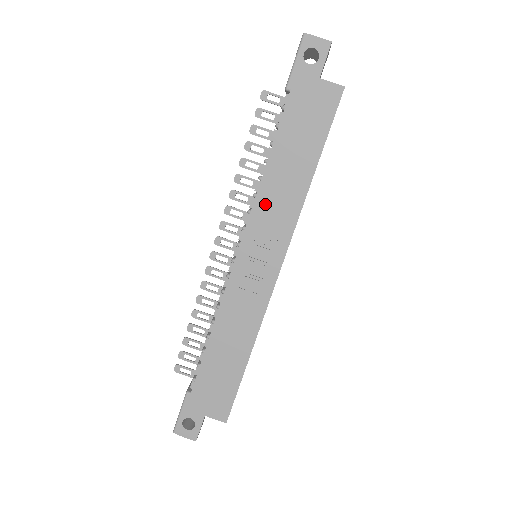
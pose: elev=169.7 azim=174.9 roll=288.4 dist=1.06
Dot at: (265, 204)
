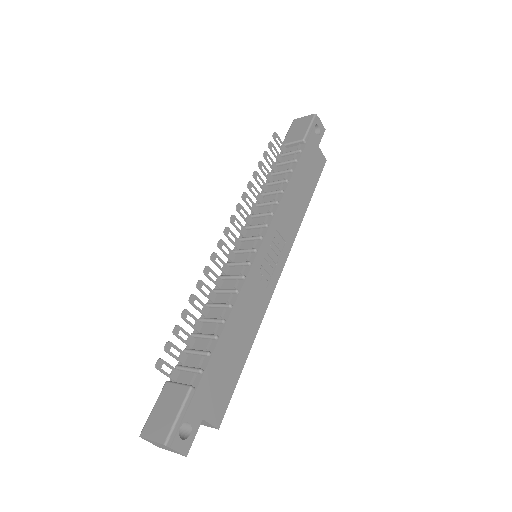
Dot at: (283, 212)
